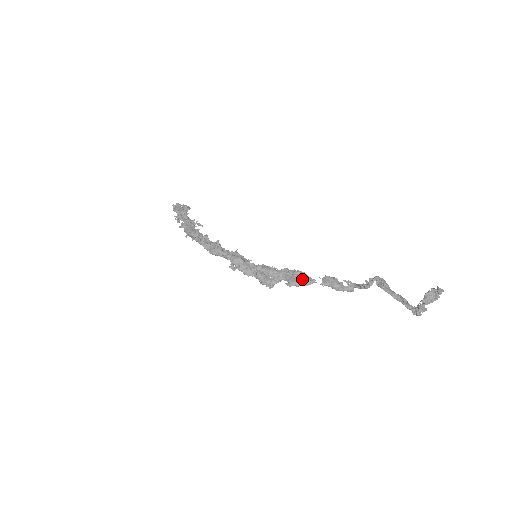
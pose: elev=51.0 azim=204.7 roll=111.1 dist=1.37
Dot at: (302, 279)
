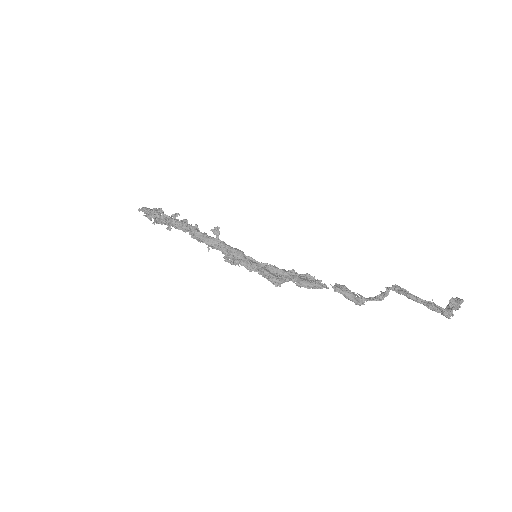
Dot at: (314, 281)
